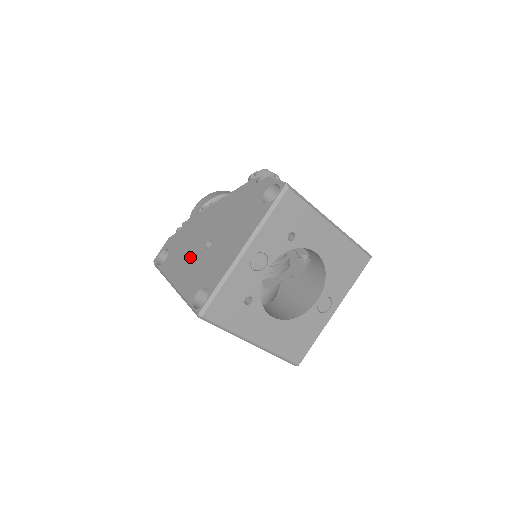
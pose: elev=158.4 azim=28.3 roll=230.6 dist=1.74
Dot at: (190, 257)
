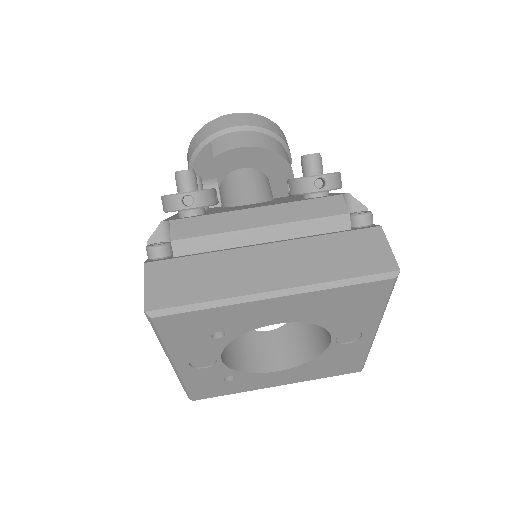
Dot at: occluded
